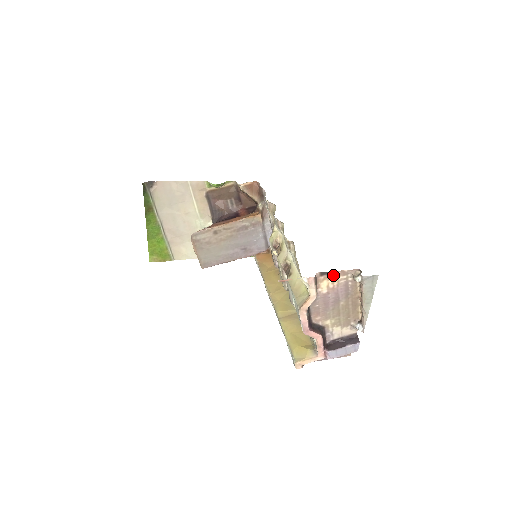
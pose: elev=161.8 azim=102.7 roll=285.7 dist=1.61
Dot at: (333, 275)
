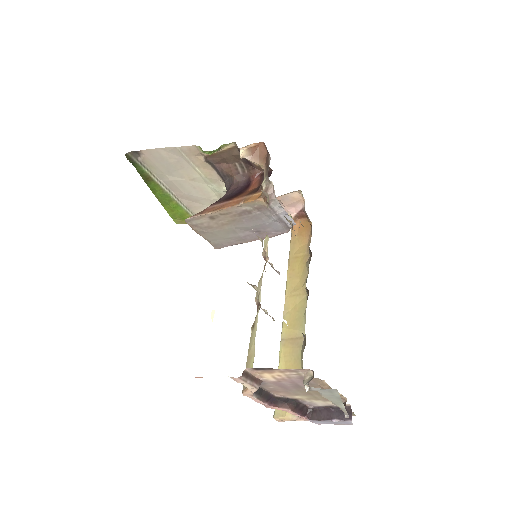
Dot at: (274, 370)
